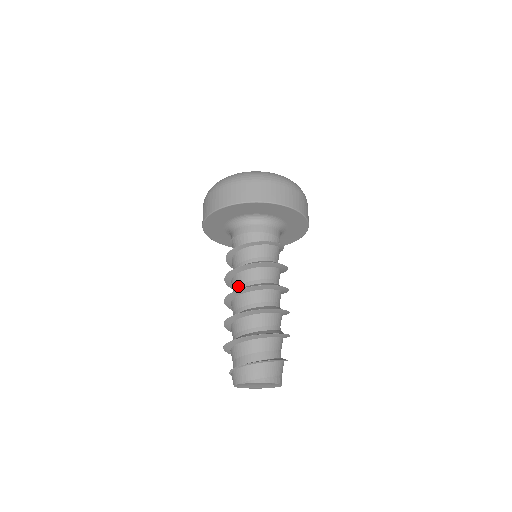
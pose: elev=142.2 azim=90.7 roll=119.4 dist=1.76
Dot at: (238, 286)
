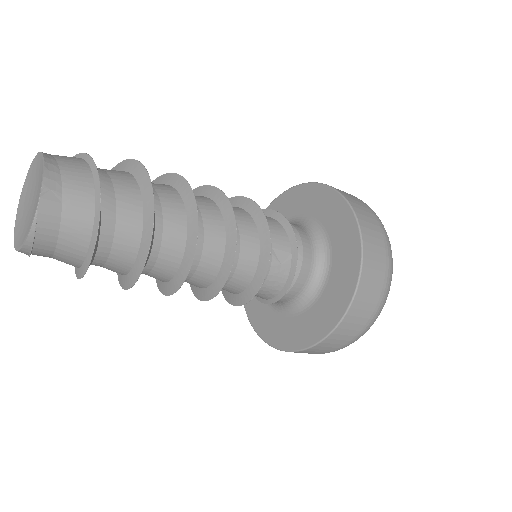
Dot at: occluded
